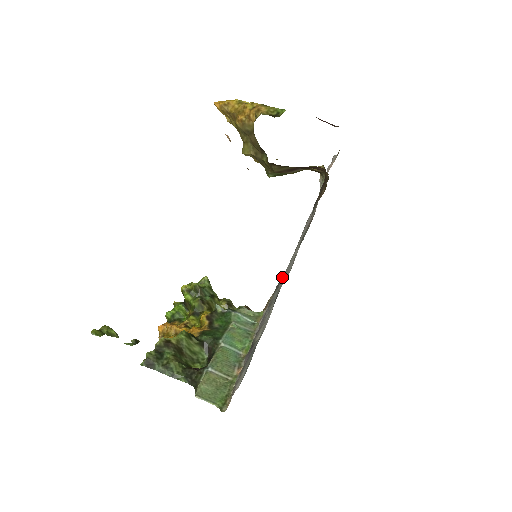
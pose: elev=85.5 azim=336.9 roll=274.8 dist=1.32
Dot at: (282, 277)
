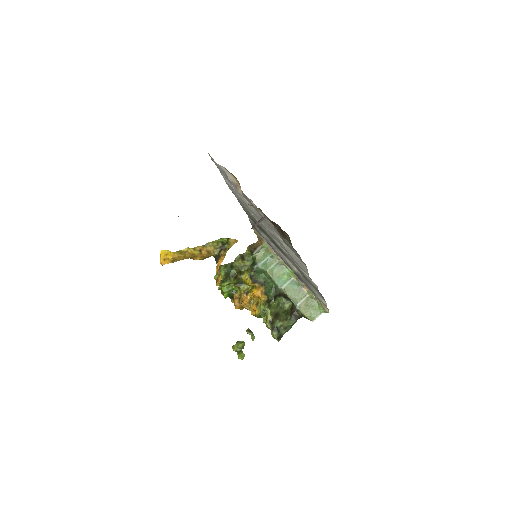
Dot at: occluded
